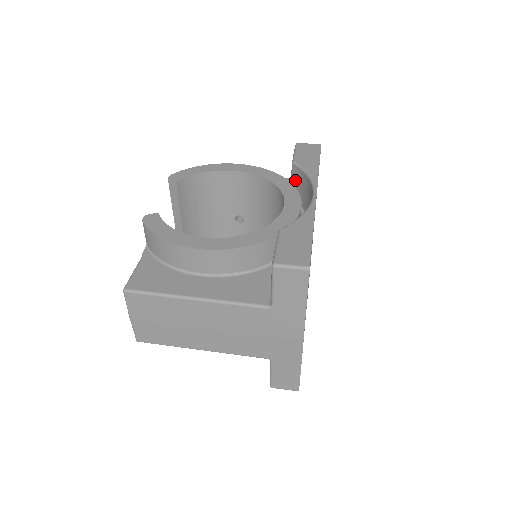
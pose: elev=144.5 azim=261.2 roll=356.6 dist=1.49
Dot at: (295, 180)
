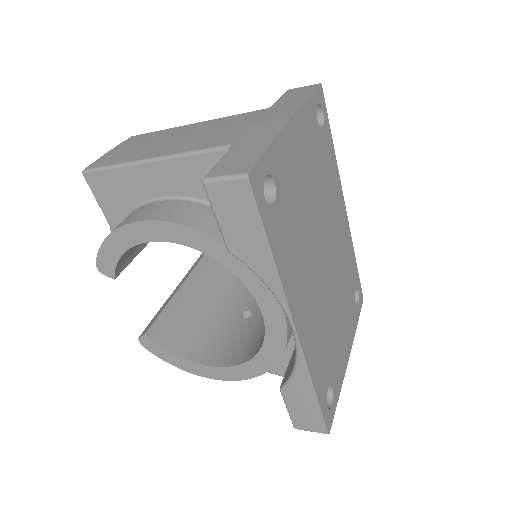
Dot at: occluded
